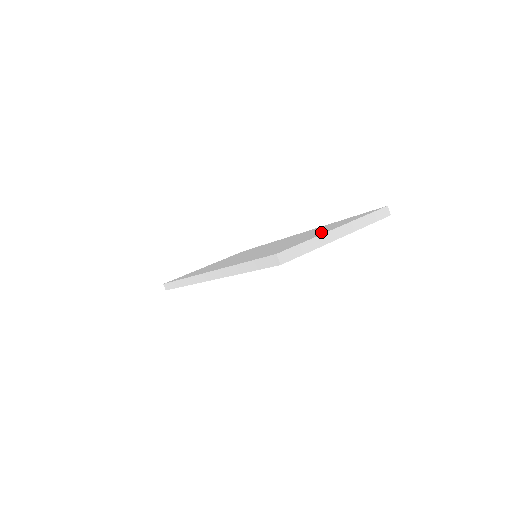
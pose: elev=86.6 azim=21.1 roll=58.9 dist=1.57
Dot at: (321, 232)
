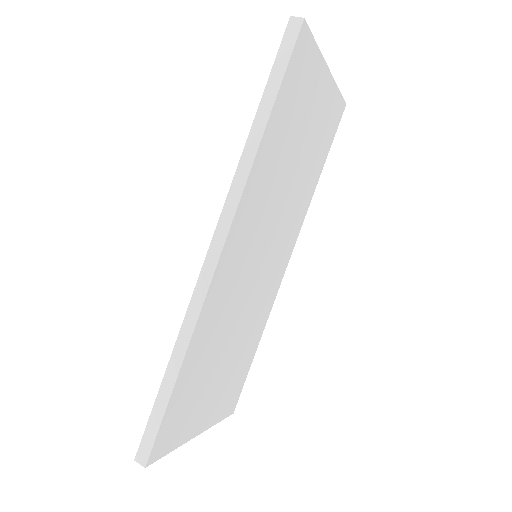
Dot at: occluded
